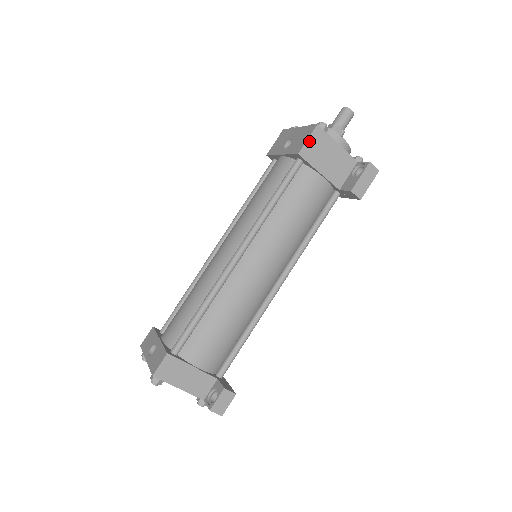
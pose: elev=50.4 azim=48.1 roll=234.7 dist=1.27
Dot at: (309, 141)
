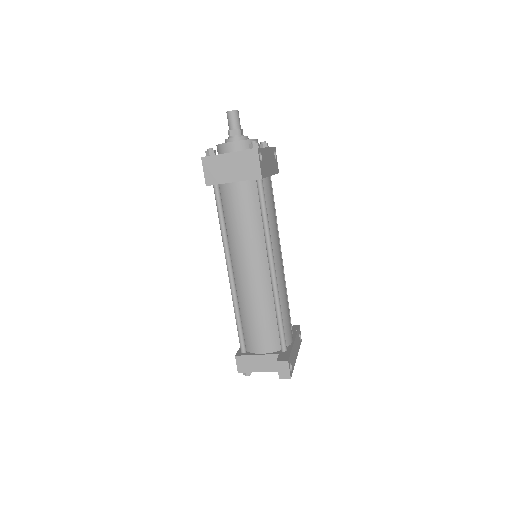
Dot at: (205, 172)
